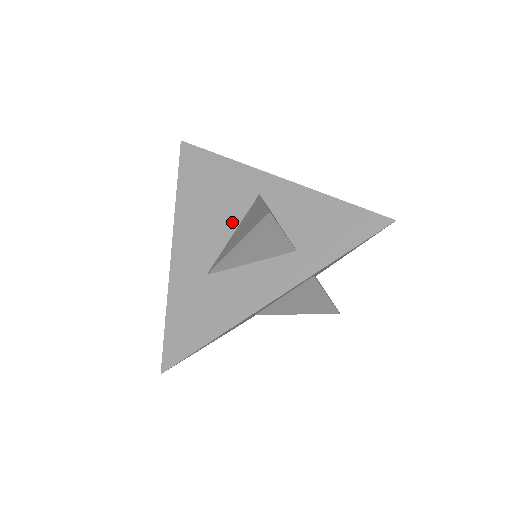
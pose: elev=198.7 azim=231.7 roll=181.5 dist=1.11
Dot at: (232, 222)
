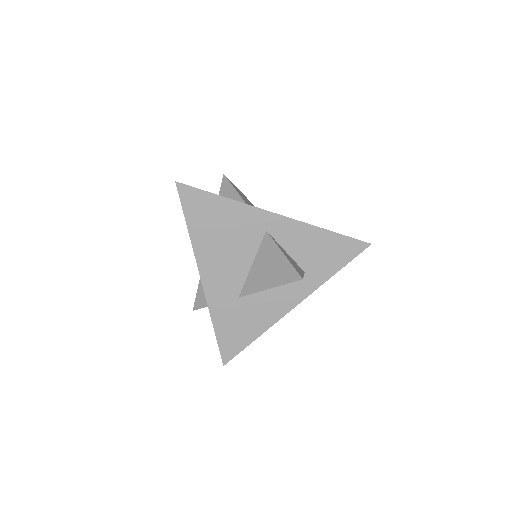
Dot at: (249, 256)
